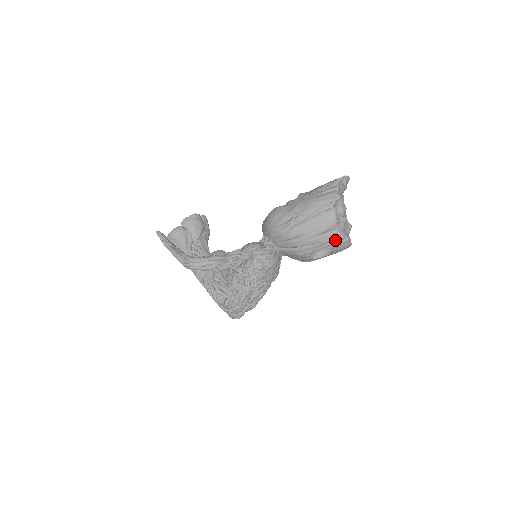
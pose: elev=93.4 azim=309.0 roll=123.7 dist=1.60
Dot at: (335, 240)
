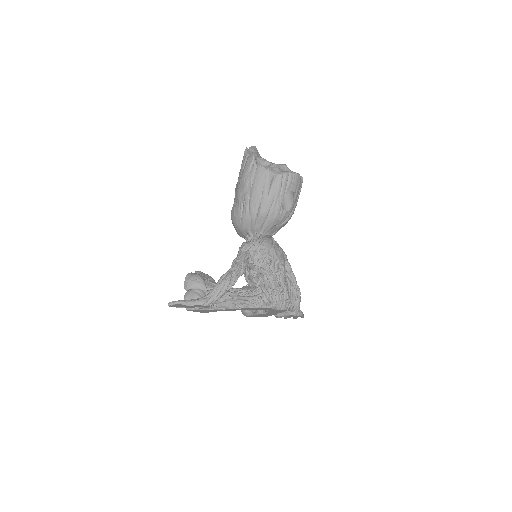
Dot at: (283, 182)
